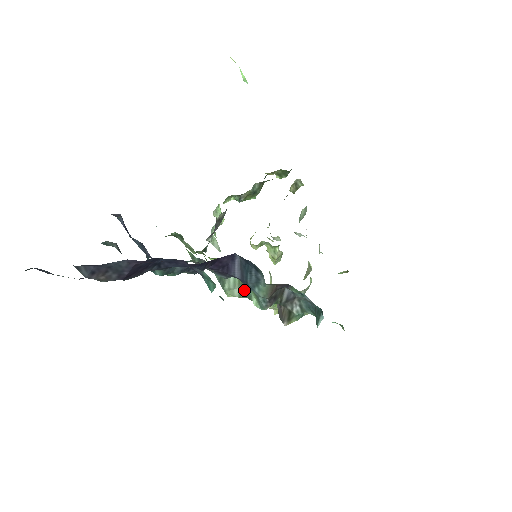
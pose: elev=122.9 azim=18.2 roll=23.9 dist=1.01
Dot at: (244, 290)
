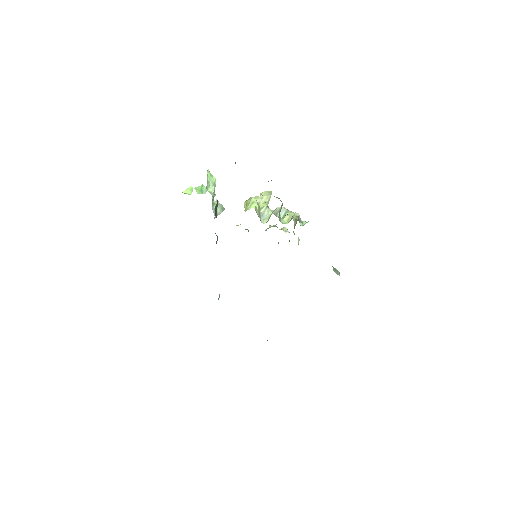
Dot at: occluded
